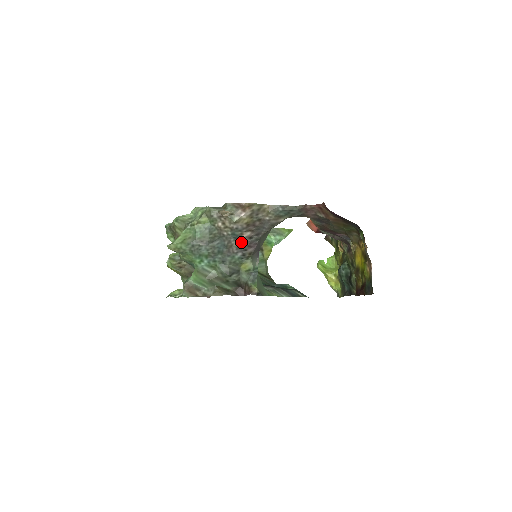
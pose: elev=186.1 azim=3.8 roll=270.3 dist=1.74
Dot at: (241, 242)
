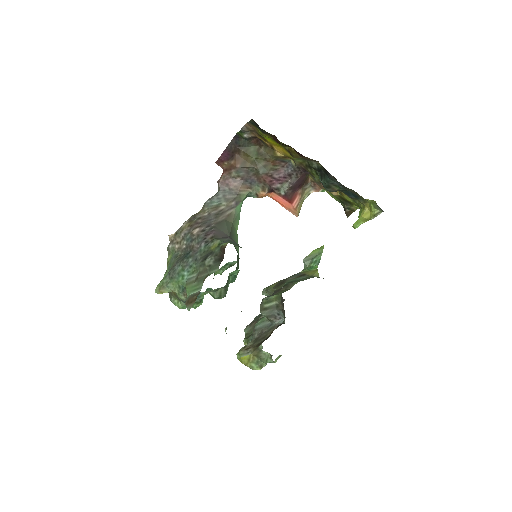
Dot at: (197, 238)
